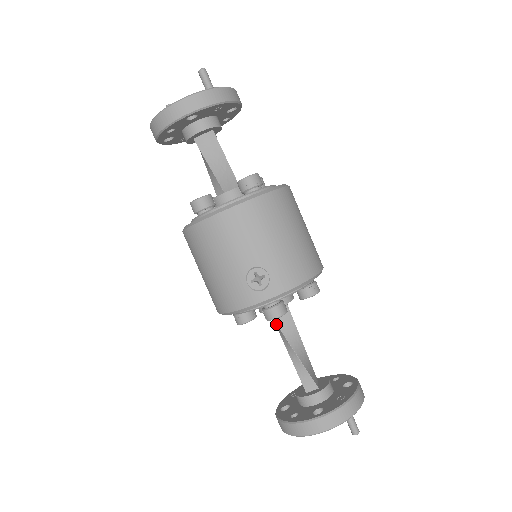
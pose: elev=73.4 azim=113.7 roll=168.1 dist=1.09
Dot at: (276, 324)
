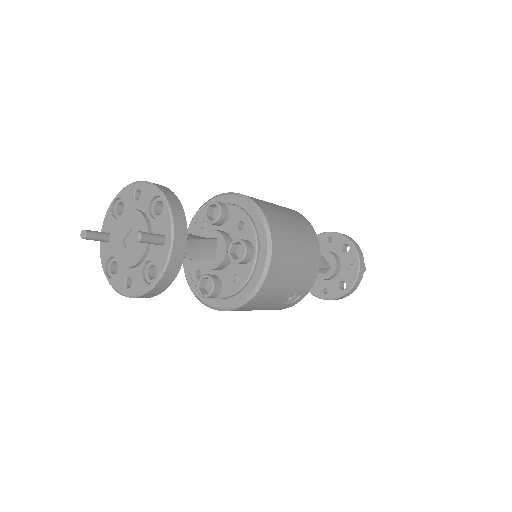
Dot at: occluded
